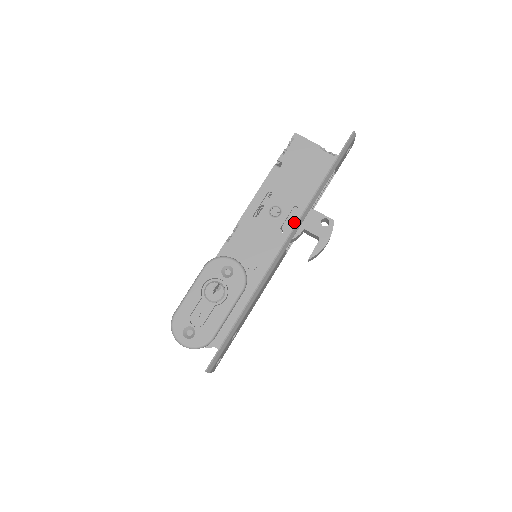
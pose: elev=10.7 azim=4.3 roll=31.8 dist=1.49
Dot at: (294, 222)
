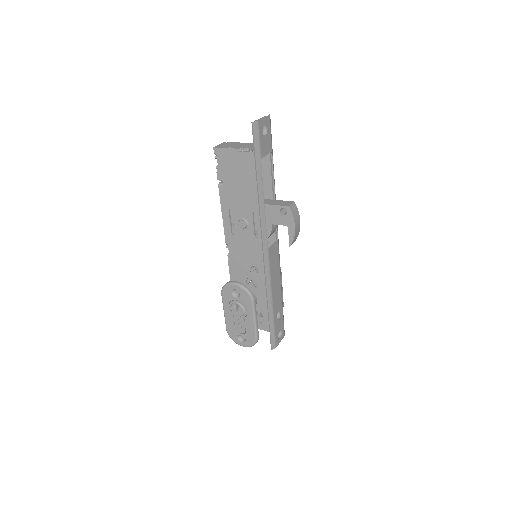
Dot at: occluded
